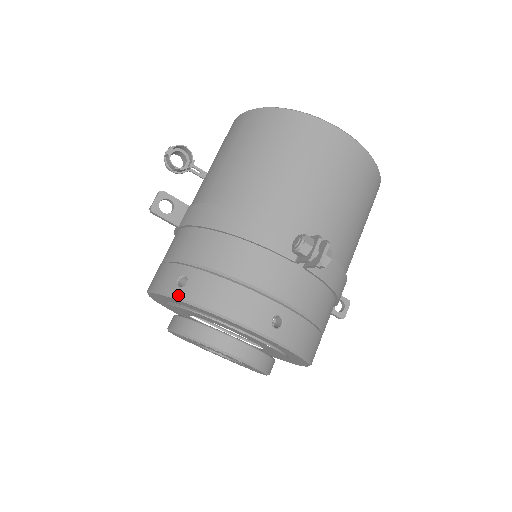
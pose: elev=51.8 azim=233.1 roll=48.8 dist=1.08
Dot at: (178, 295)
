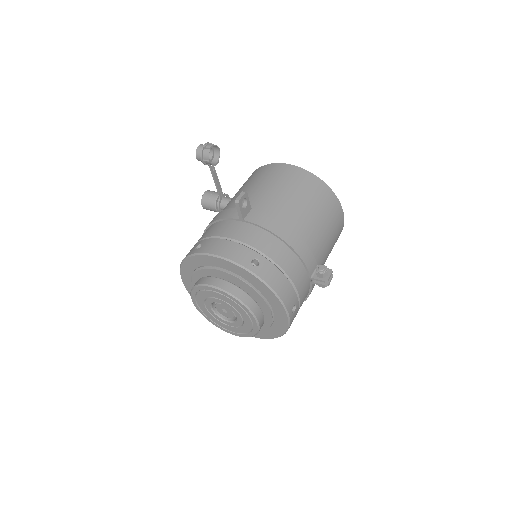
Dot at: (253, 271)
